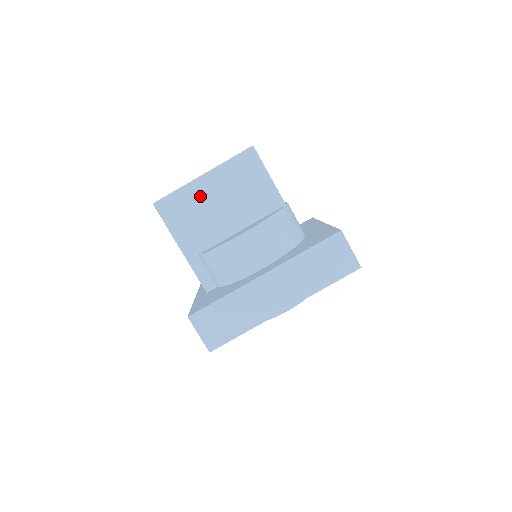
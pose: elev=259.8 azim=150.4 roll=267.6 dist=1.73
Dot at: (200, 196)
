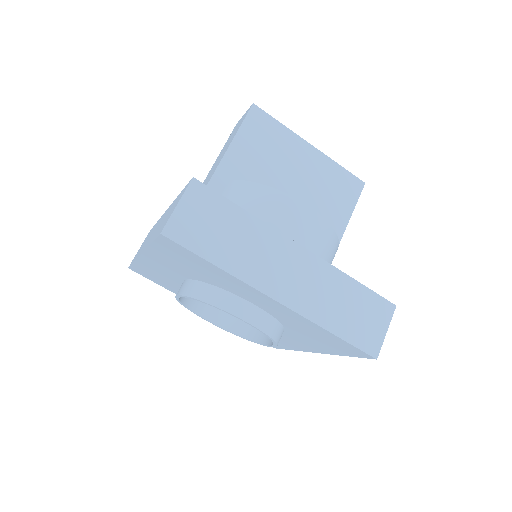
Dot at: (291, 152)
